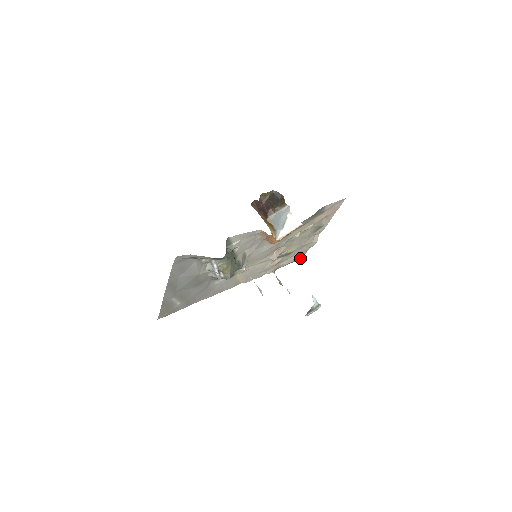
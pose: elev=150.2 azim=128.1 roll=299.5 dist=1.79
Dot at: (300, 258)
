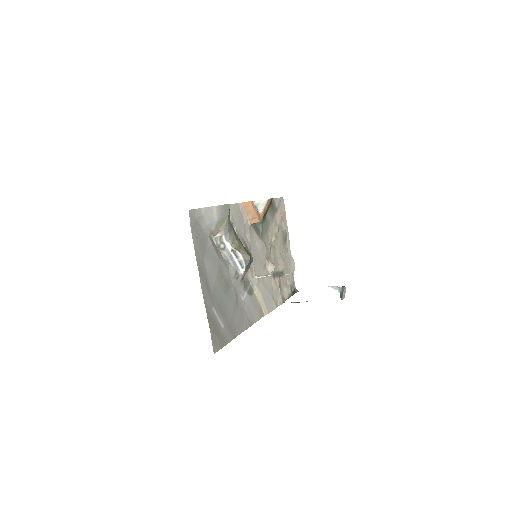
Dot at: (294, 291)
